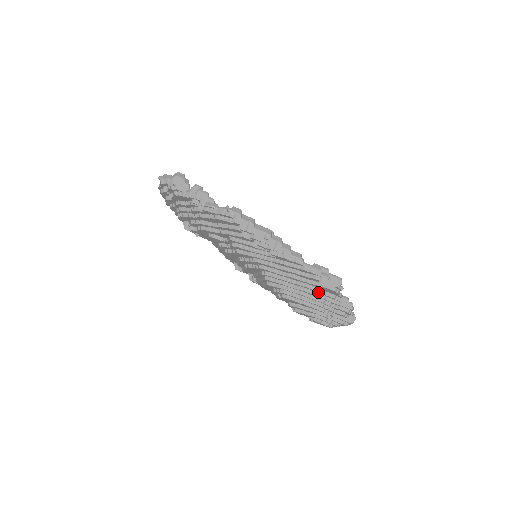
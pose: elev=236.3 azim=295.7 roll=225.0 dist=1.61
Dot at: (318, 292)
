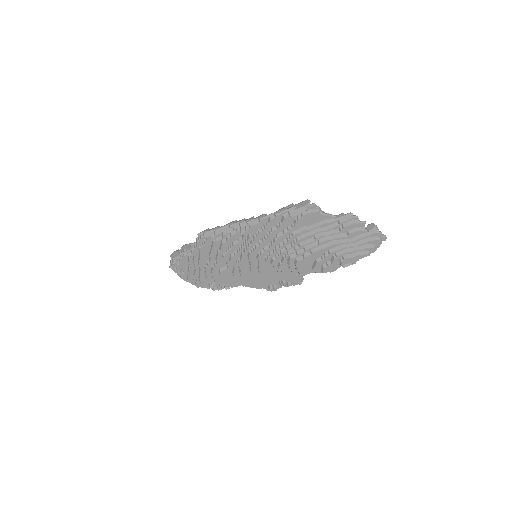
Dot at: (309, 230)
